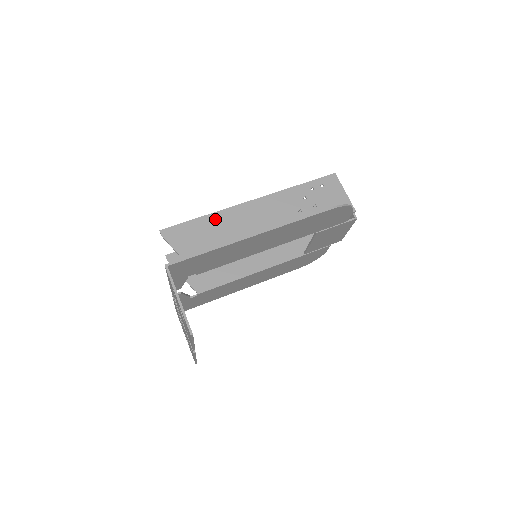
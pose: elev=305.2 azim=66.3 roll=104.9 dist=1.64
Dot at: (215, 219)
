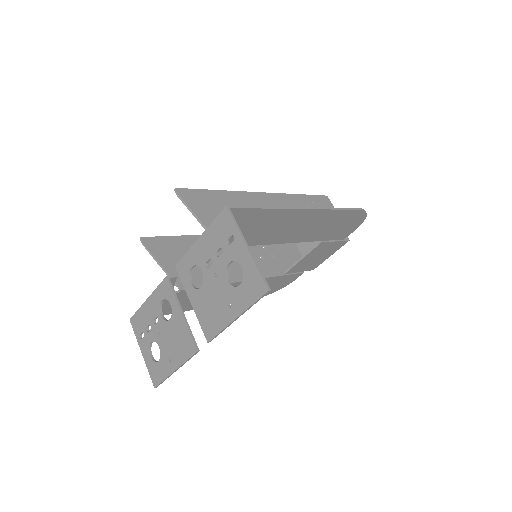
Dot at: (232, 197)
